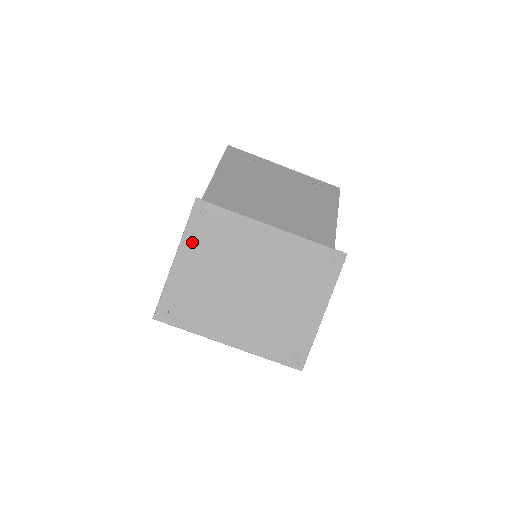
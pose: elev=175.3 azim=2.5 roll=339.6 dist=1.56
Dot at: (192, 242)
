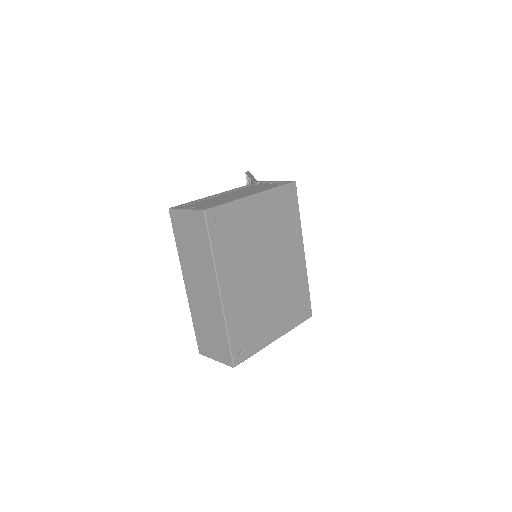
Dot at: (271, 200)
